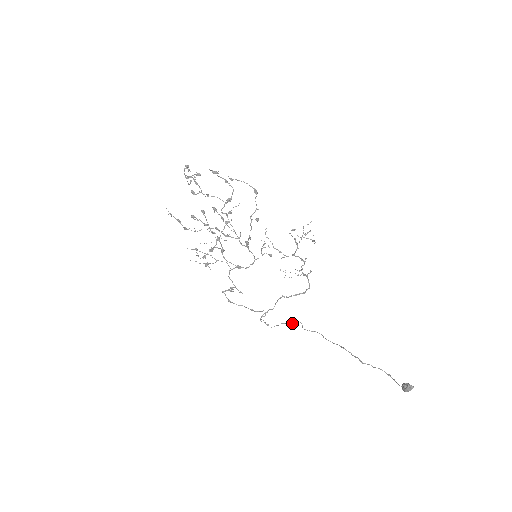
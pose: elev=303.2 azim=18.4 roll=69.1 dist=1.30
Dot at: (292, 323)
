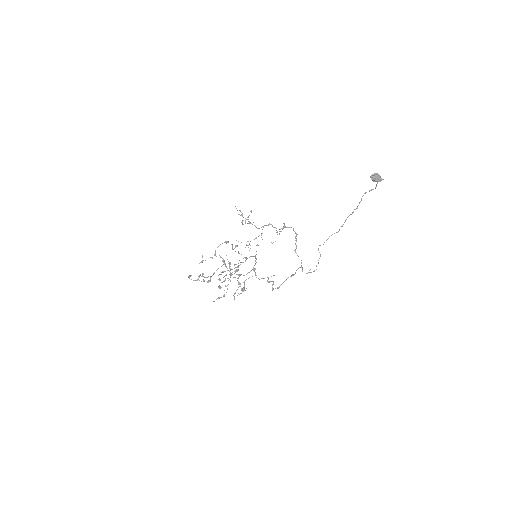
Dot at: (319, 252)
